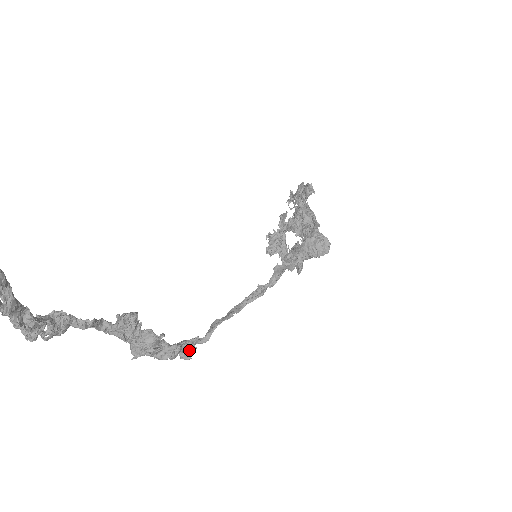
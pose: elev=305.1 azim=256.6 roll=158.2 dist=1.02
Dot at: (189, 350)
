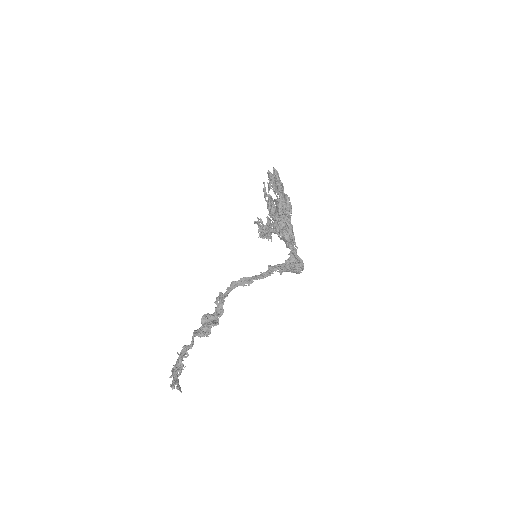
Dot at: (222, 297)
